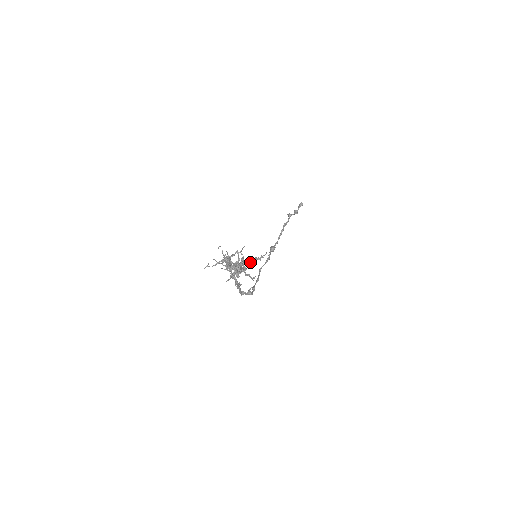
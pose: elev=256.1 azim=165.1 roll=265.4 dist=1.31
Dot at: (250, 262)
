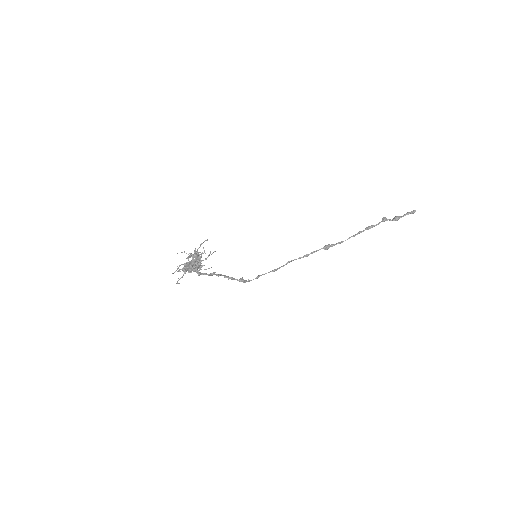
Dot at: (193, 269)
